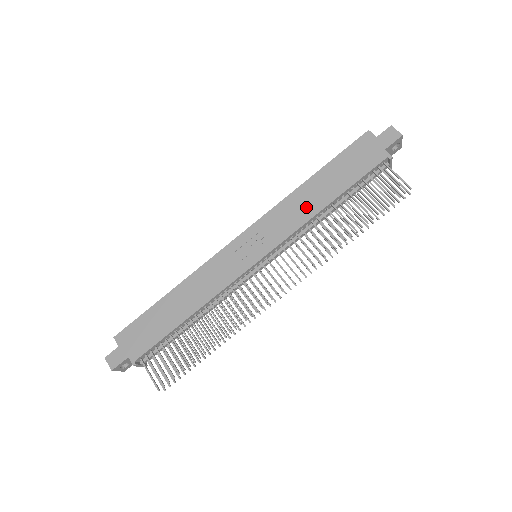
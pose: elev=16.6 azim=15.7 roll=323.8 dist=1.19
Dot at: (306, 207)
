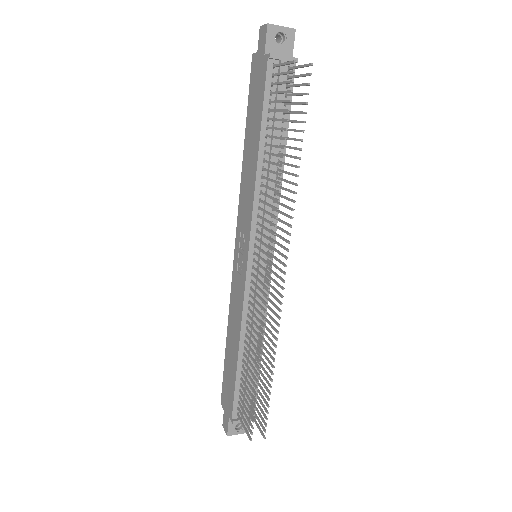
Dot at: (250, 177)
